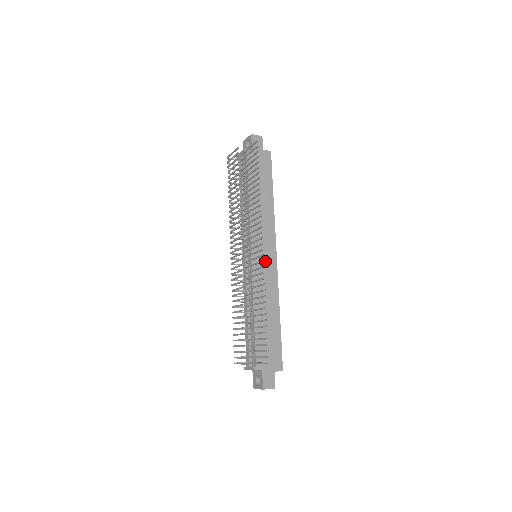
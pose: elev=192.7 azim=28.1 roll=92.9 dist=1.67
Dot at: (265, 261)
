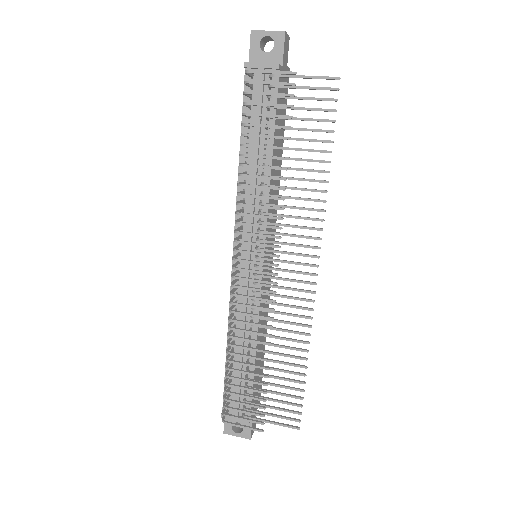
Dot at: occluded
